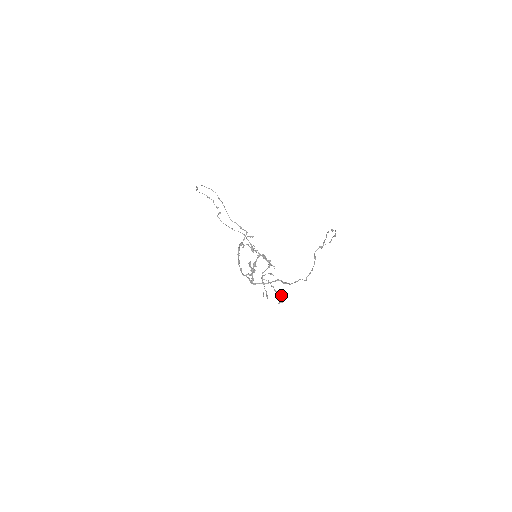
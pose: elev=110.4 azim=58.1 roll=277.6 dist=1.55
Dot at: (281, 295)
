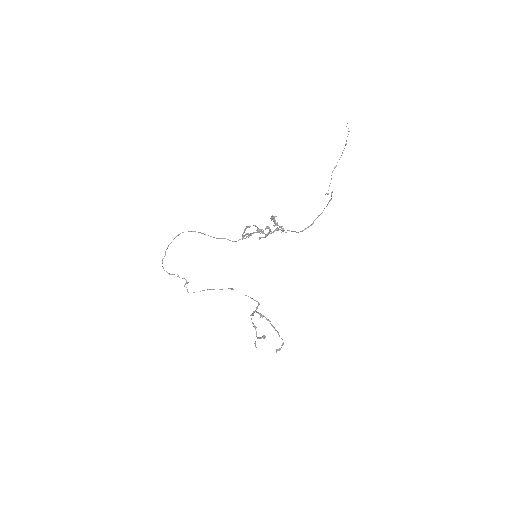
Dot at: (278, 333)
